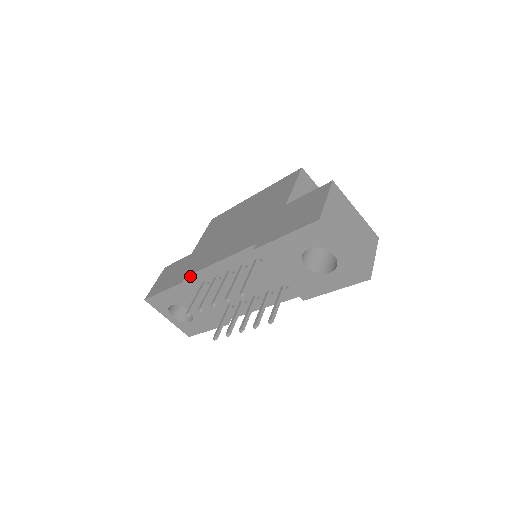
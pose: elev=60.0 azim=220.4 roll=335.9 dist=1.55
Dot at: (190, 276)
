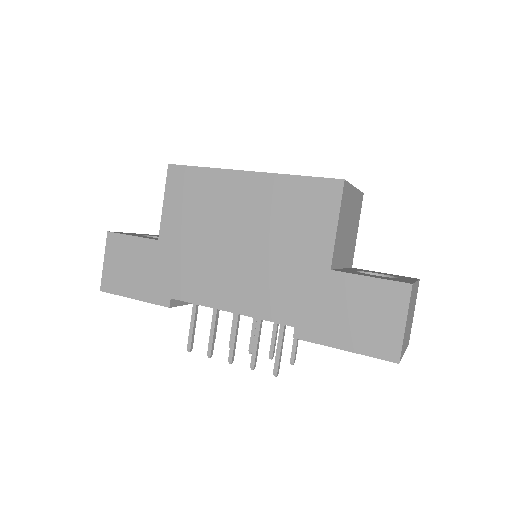
Dot at: occluded
